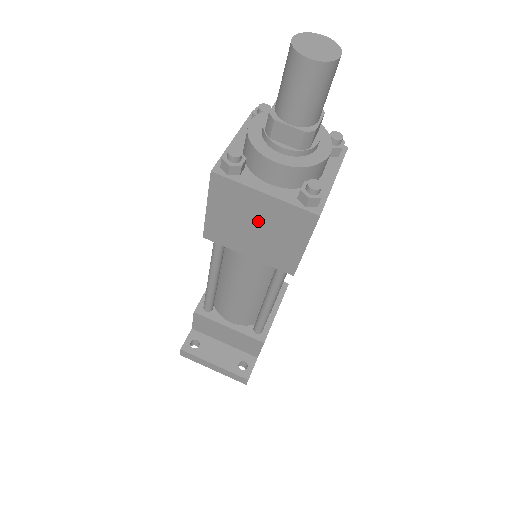
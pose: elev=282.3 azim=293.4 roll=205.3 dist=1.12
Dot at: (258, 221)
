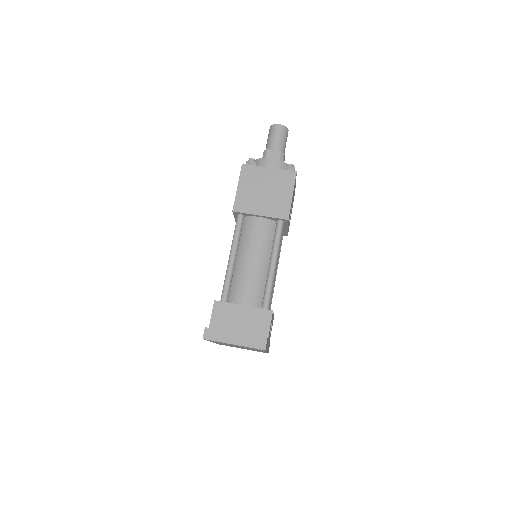
Dot at: (266, 186)
